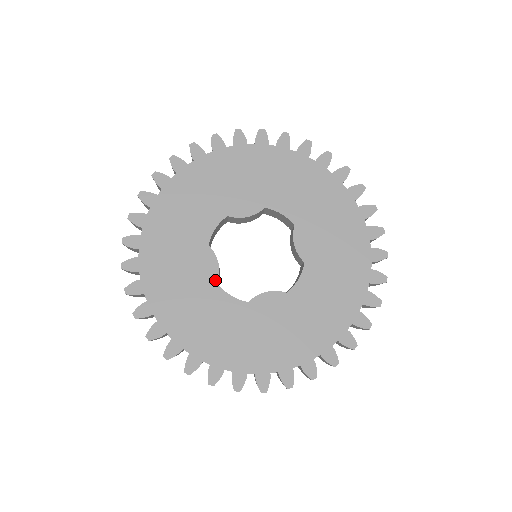
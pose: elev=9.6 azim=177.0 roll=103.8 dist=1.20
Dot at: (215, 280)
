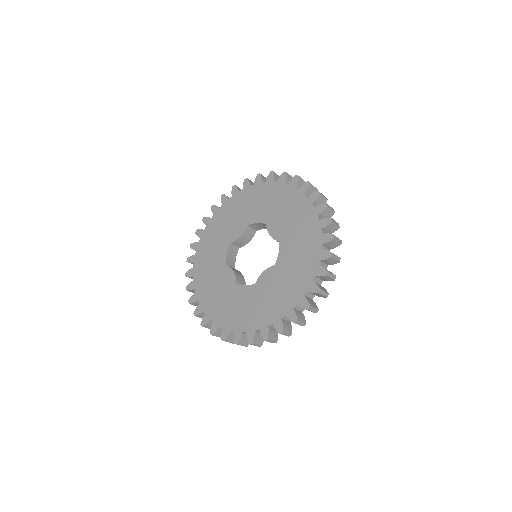
Dot at: (235, 282)
